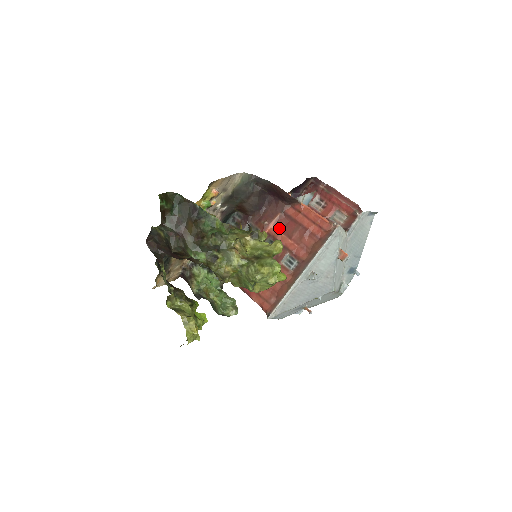
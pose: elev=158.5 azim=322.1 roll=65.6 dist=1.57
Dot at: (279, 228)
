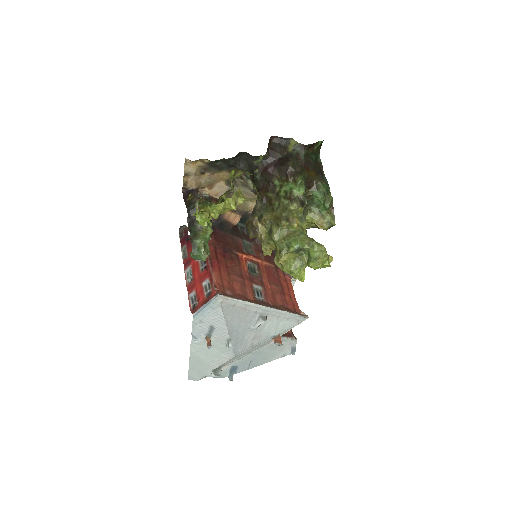
Dot at: (267, 271)
